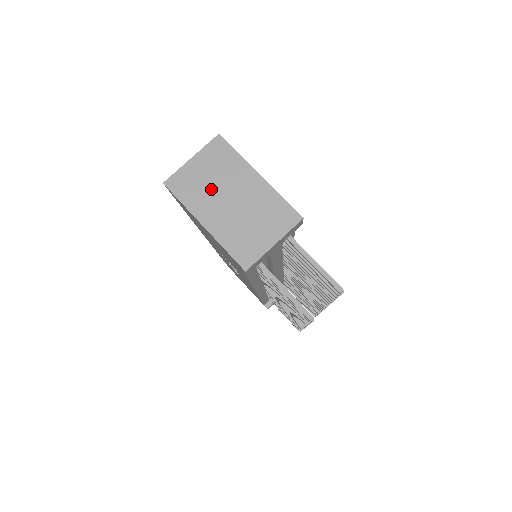
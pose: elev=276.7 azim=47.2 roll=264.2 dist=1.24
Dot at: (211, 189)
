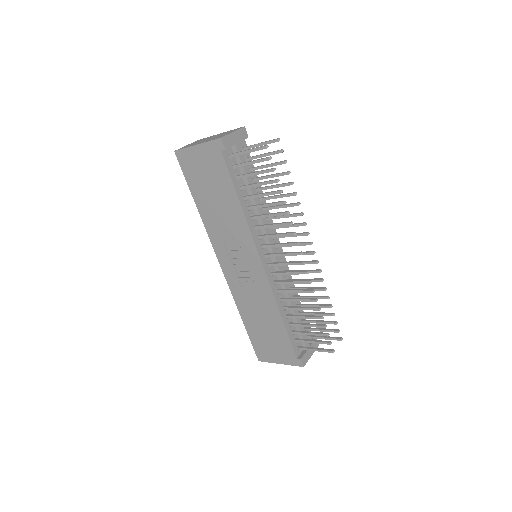
Dot at: (198, 142)
